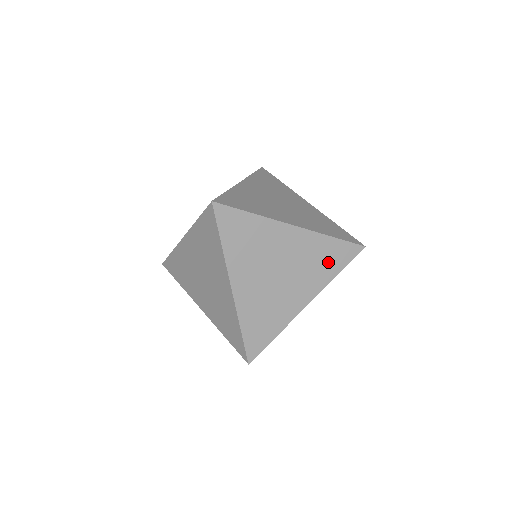
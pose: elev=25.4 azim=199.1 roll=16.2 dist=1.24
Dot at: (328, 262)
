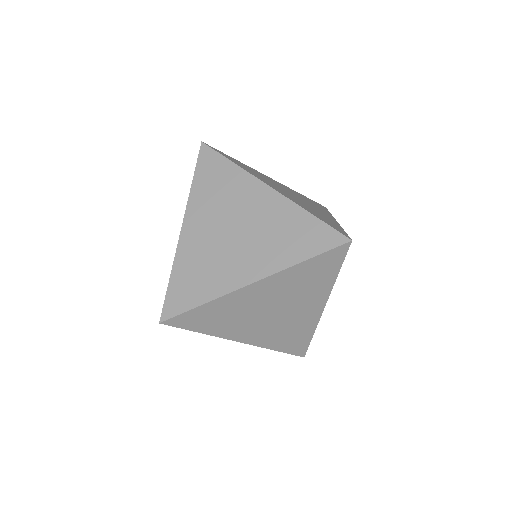
Dot at: (288, 340)
